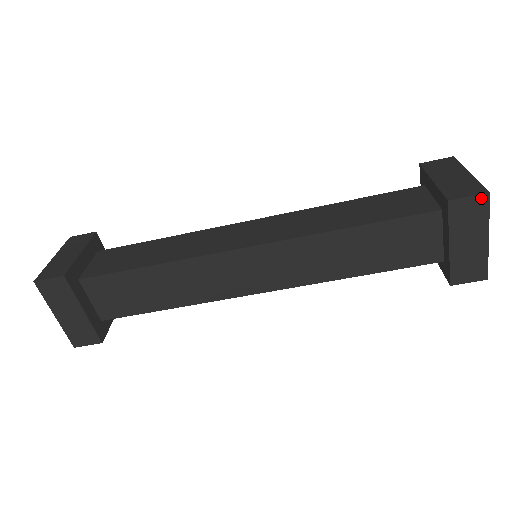
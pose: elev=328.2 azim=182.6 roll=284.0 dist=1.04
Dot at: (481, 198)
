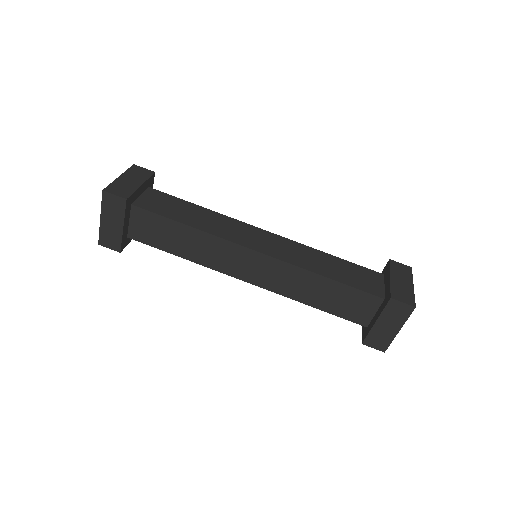
Dot at: (409, 307)
